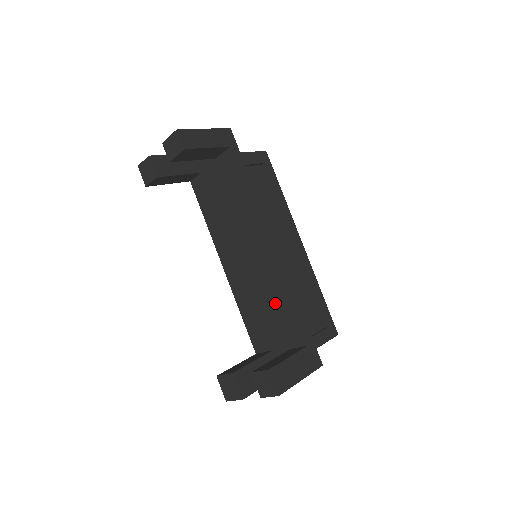
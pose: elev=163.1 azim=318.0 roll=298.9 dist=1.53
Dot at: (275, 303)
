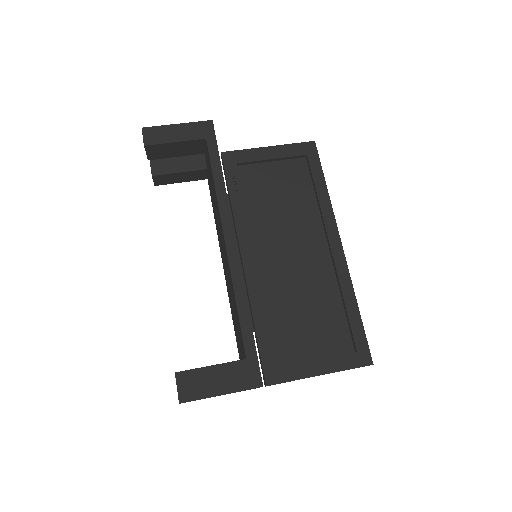
Dot at: (234, 306)
